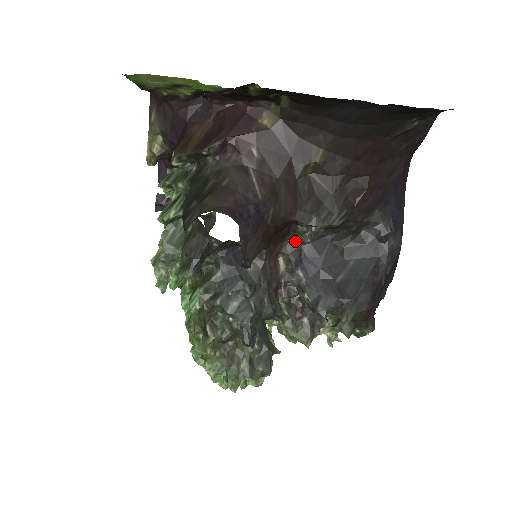
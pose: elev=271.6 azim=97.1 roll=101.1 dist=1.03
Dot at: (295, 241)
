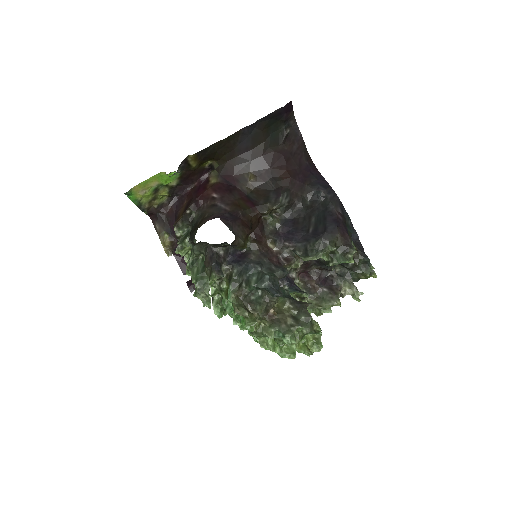
Dot at: (272, 231)
